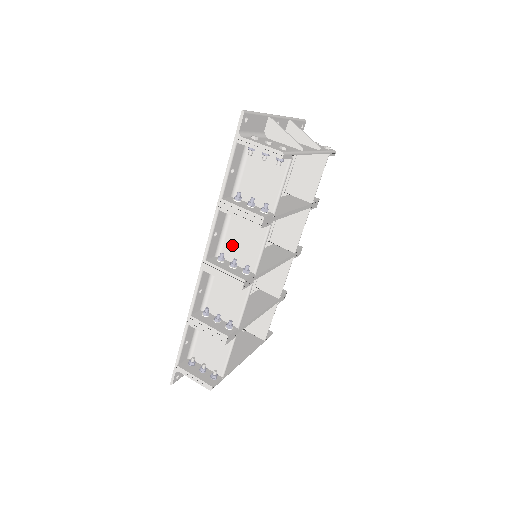
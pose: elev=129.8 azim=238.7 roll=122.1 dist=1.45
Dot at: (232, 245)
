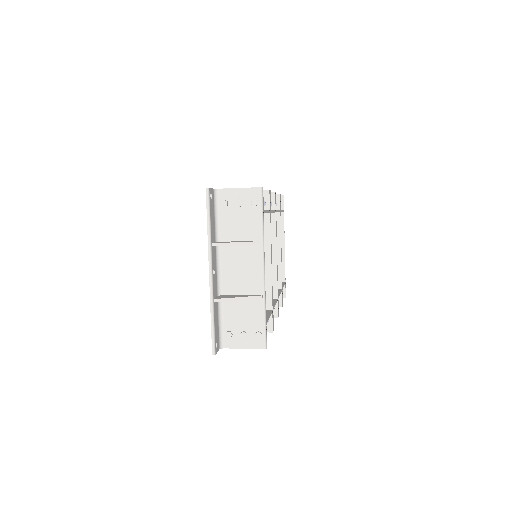
Dot at: occluded
